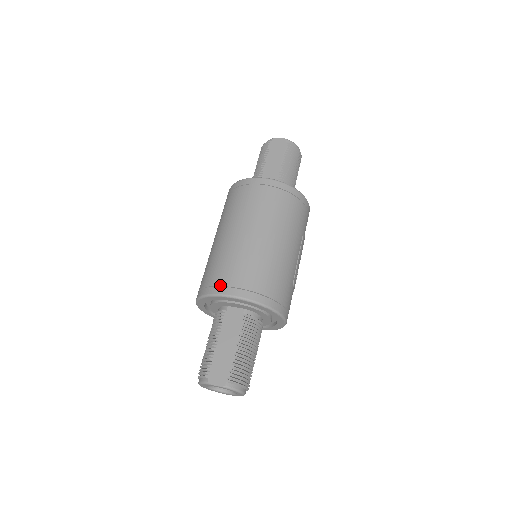
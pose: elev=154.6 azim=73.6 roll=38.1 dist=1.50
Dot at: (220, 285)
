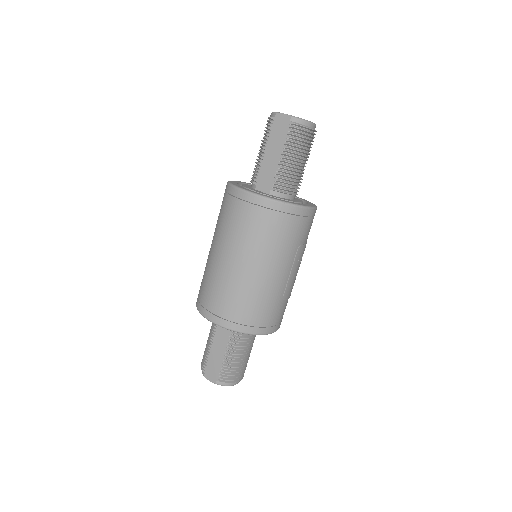
Dot at: (205, 308)
